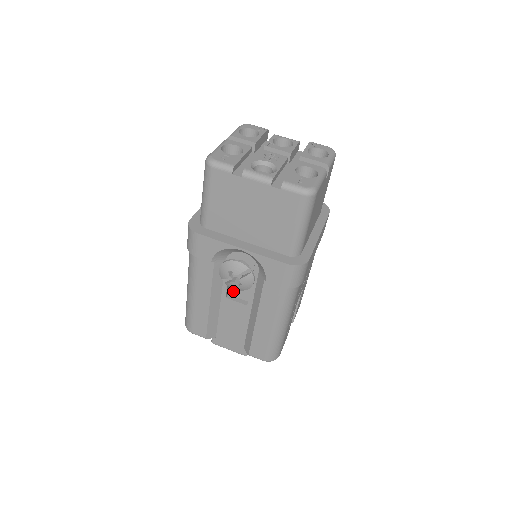
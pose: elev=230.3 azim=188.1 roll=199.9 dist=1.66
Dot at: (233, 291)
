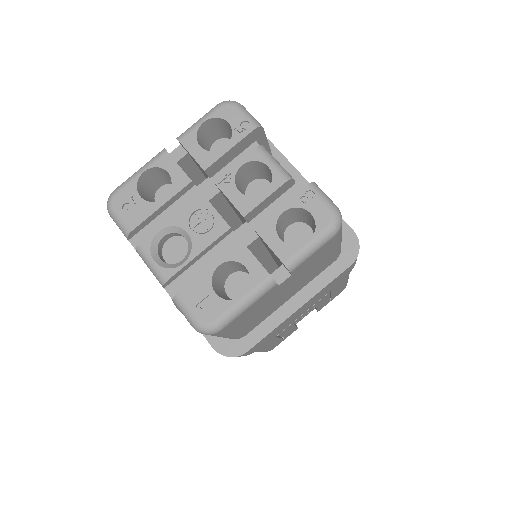
Dot at: occluded
